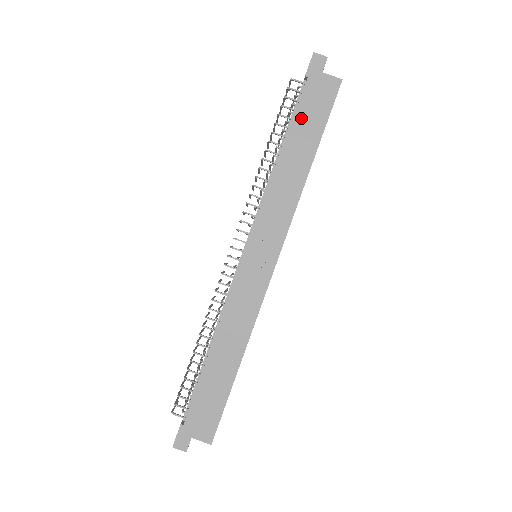
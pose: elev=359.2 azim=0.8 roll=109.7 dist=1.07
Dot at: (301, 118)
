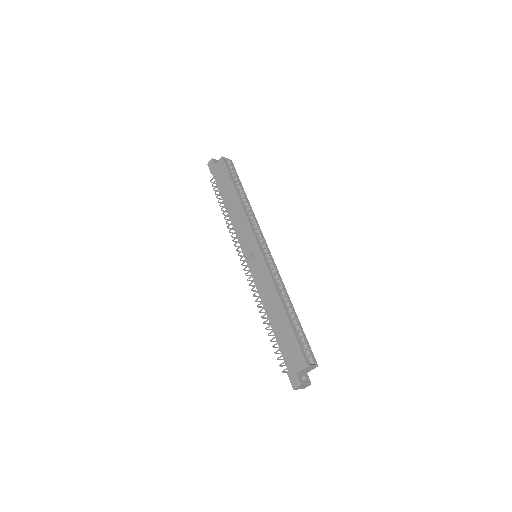
Dot at: (221, 187)
